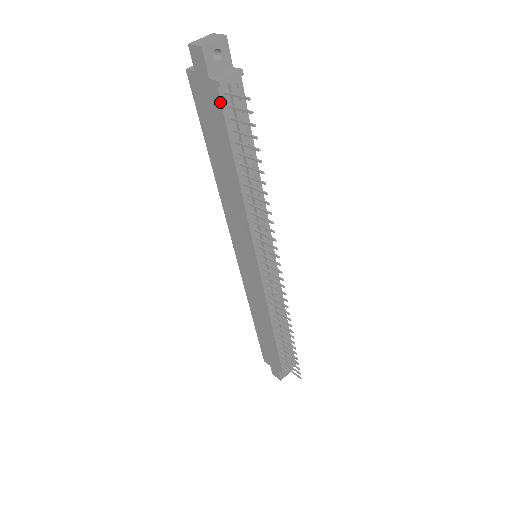
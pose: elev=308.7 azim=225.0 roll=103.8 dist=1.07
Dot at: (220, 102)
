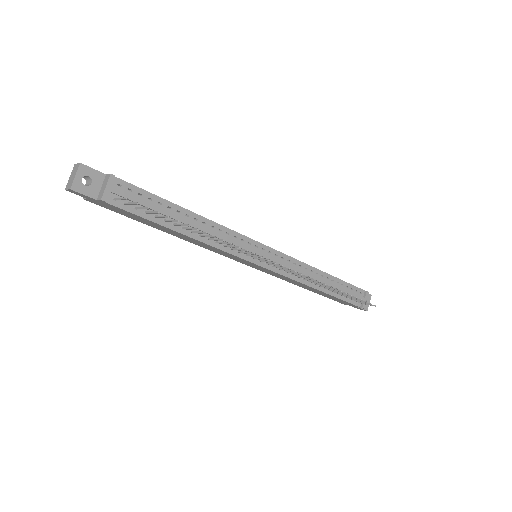
Dot at: (117, 207)
